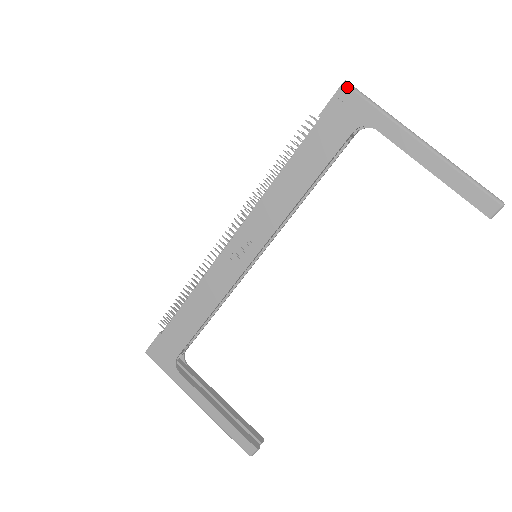
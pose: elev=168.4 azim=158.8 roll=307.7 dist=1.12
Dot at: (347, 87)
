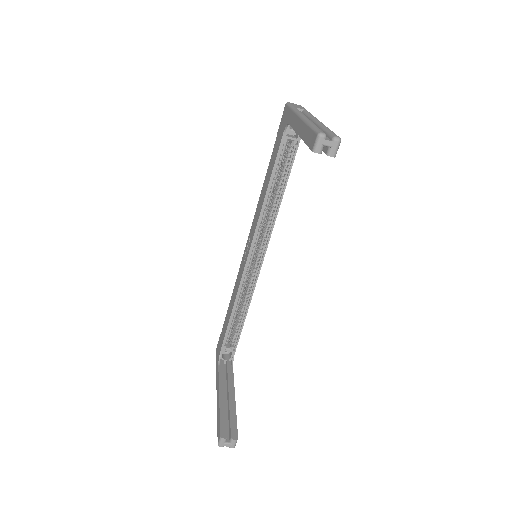
Dot at: (286, 106)
